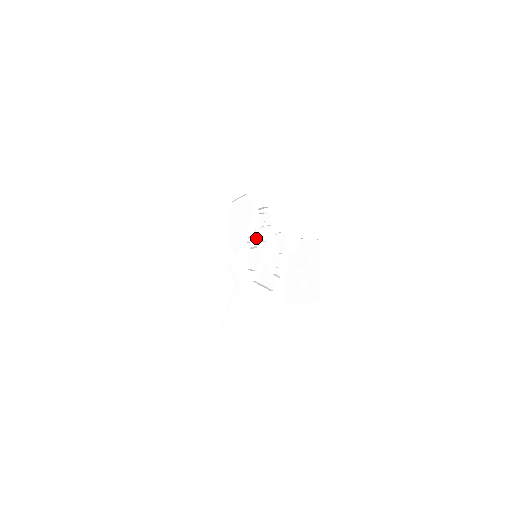
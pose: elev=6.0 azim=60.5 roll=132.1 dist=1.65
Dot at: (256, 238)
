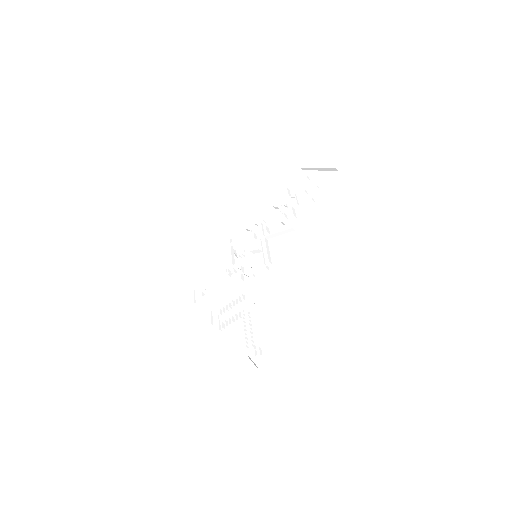
Dot at: (246, 252)
